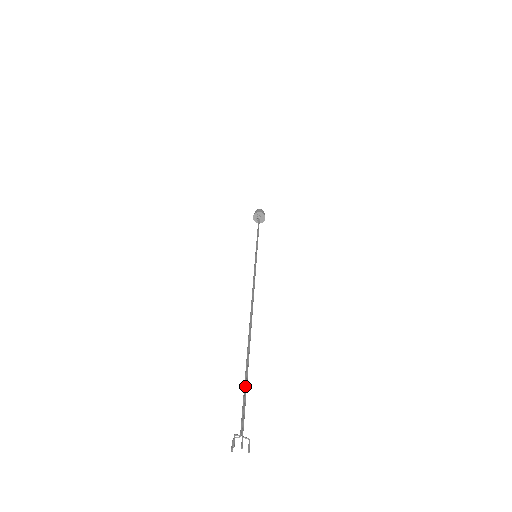
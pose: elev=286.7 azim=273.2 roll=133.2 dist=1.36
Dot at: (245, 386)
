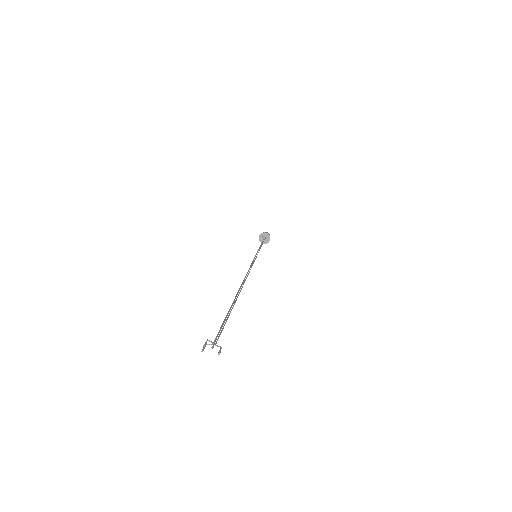
Dot at: occluded
